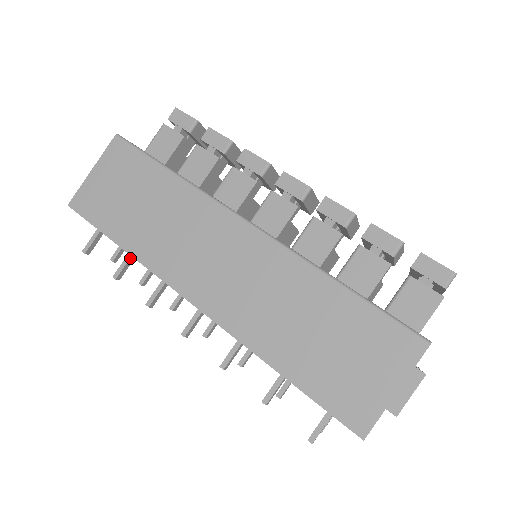
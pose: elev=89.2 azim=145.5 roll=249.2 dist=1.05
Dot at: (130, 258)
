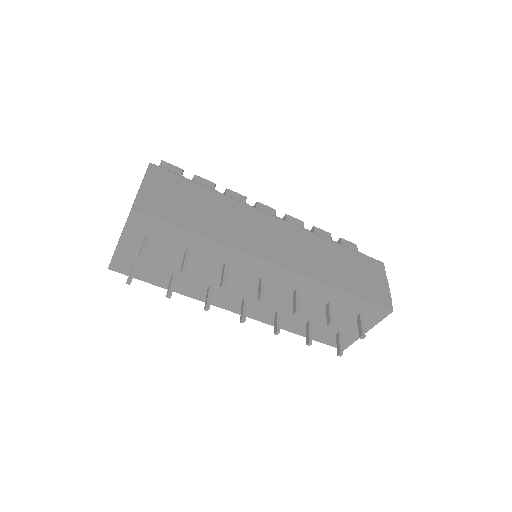
Dot at: (189, 255)
